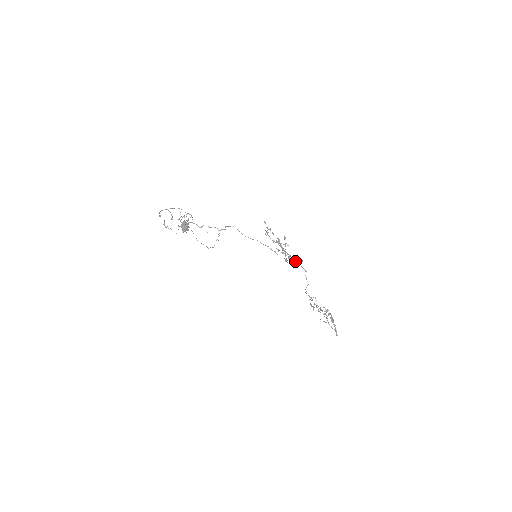
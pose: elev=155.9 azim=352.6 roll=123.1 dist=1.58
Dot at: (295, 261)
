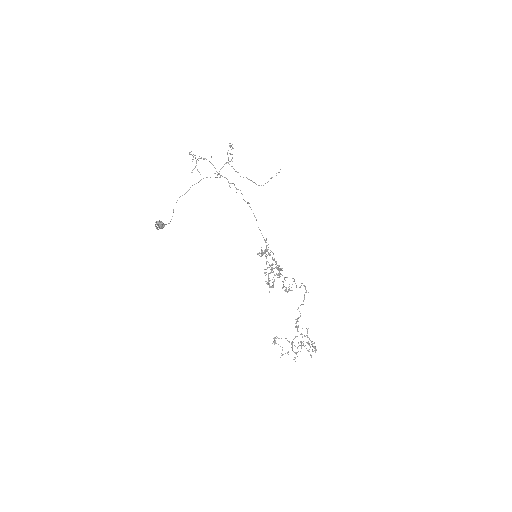
Dot at: (285, 289)
